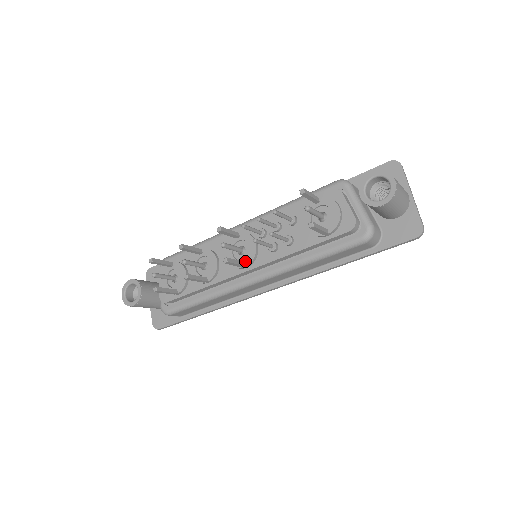
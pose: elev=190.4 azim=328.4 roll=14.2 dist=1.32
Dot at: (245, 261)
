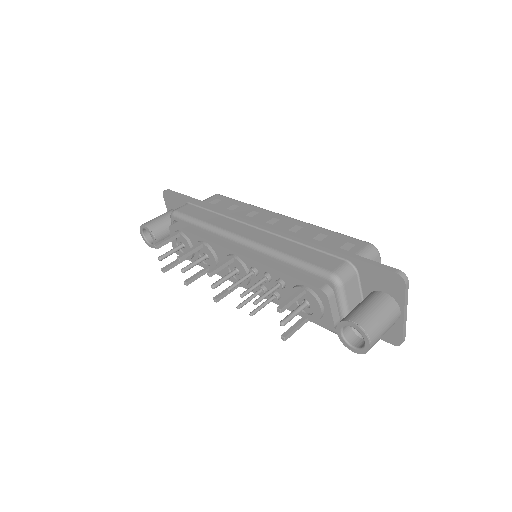
Dot at: occluded
